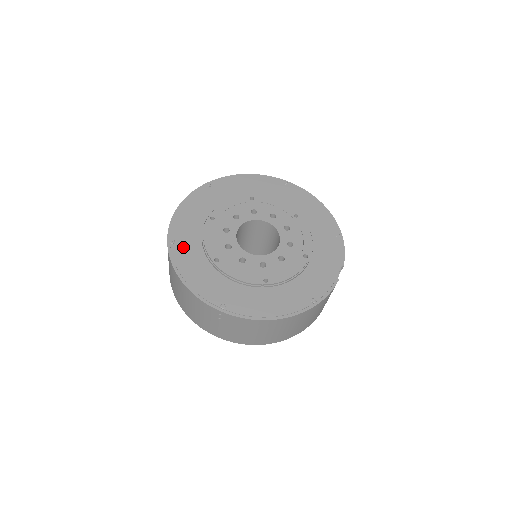
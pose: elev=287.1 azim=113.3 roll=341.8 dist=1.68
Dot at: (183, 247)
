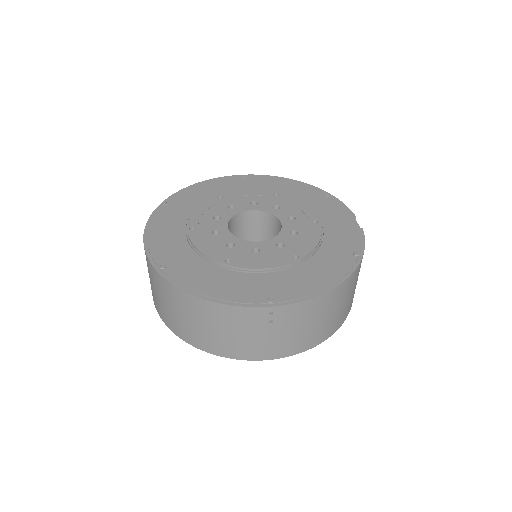
Dot at: (179, 267)
